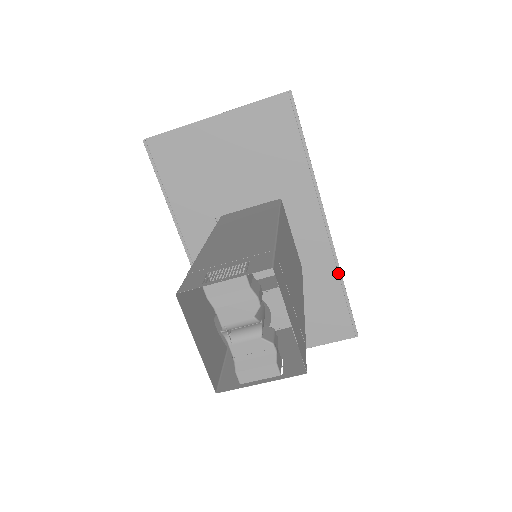
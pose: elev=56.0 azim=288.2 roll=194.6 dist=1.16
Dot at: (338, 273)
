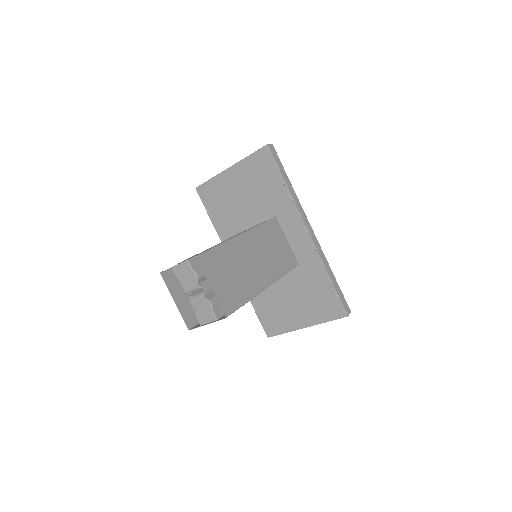
Dot at: (323, 267)
